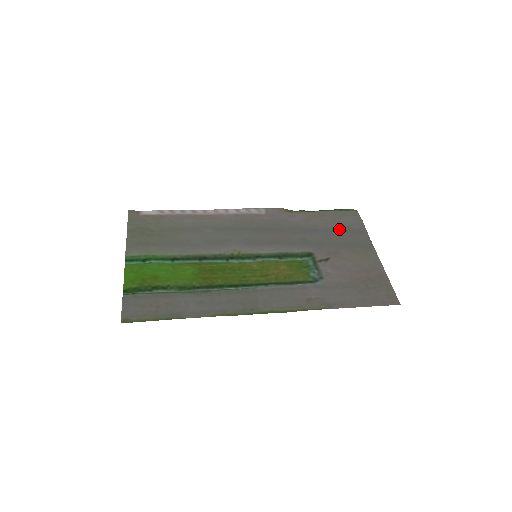
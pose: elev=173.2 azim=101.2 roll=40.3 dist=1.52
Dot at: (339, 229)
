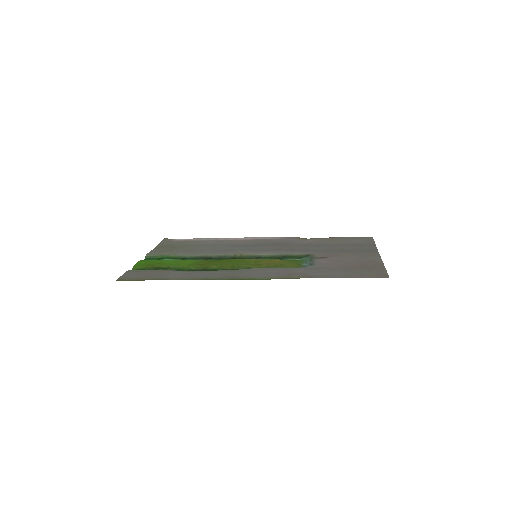
Dot at: (347, 244)
